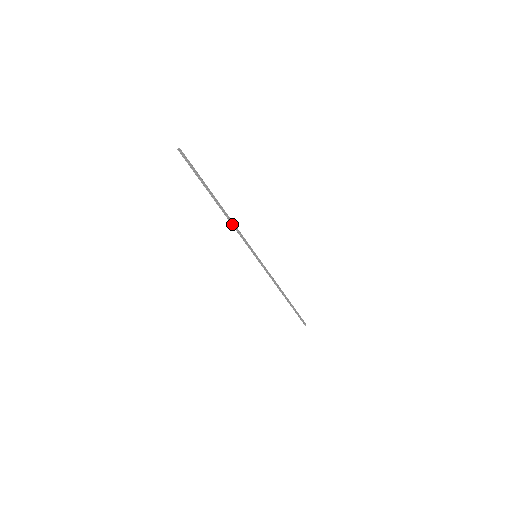
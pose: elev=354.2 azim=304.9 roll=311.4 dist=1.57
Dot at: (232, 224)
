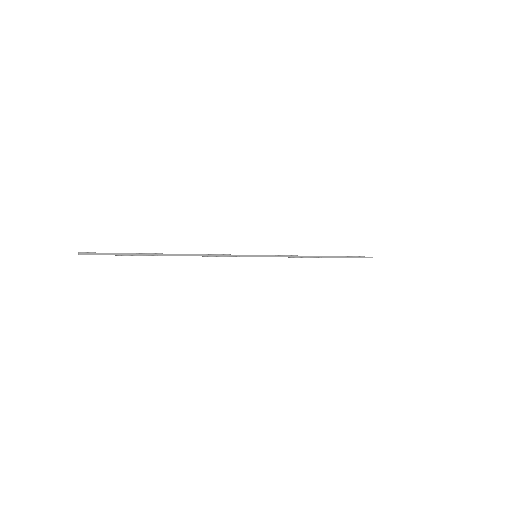
Dot at: (202, 256)
